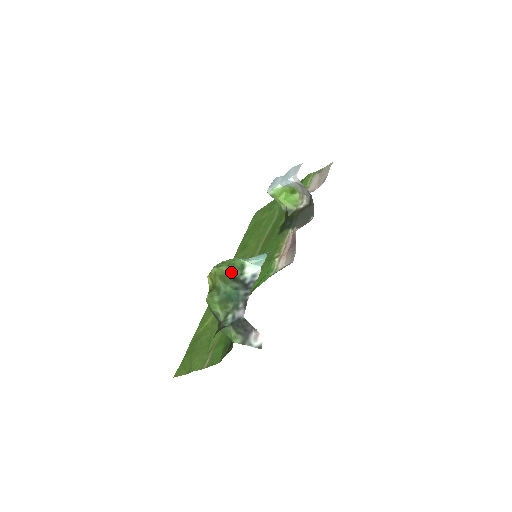
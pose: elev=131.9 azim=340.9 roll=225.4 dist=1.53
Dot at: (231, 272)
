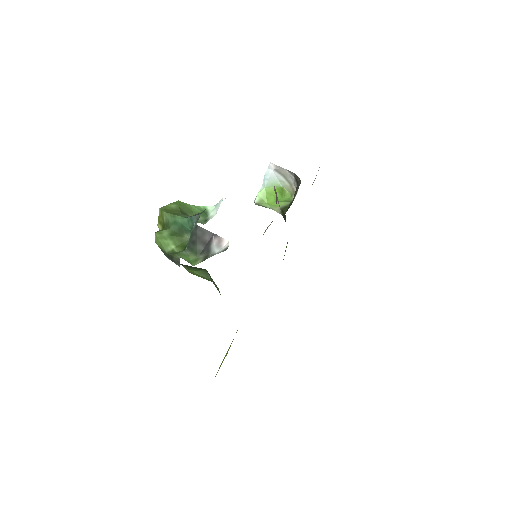
Dot at: (186, 214)
